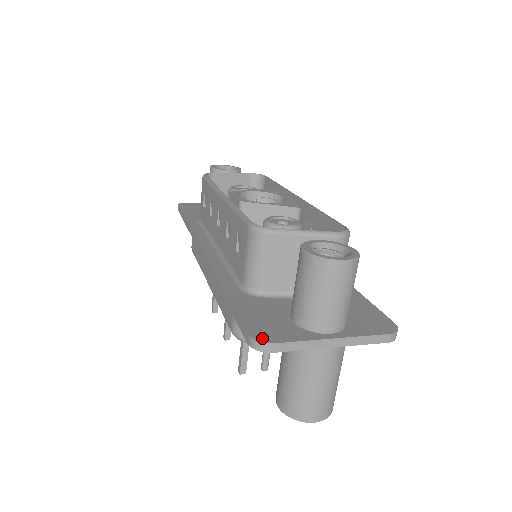
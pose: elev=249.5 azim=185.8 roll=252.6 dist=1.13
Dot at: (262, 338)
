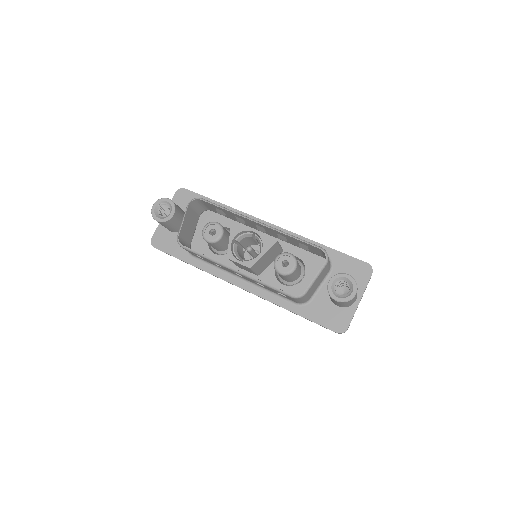
Dot at: (342, 330)
